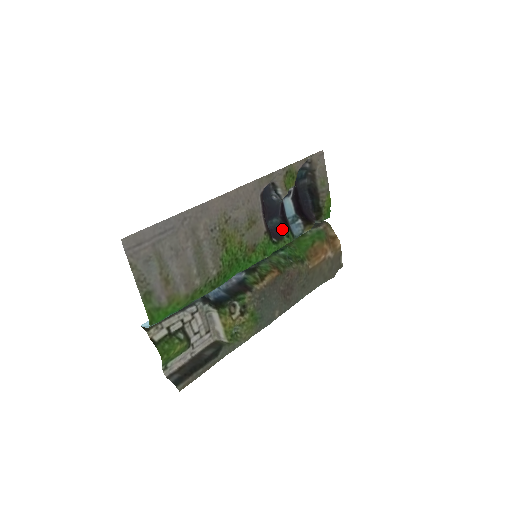
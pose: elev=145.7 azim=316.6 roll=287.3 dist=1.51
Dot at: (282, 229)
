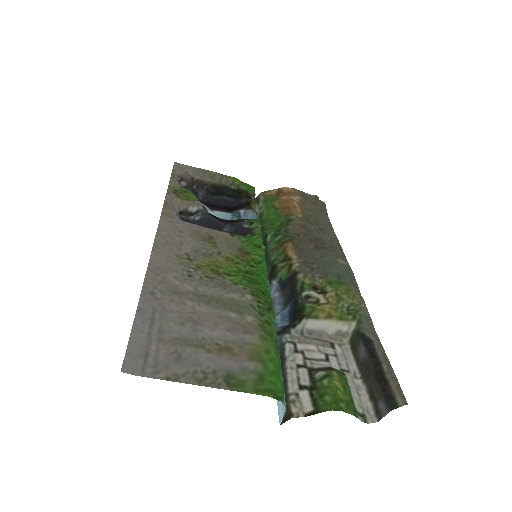
Dot at: (240, 227)
